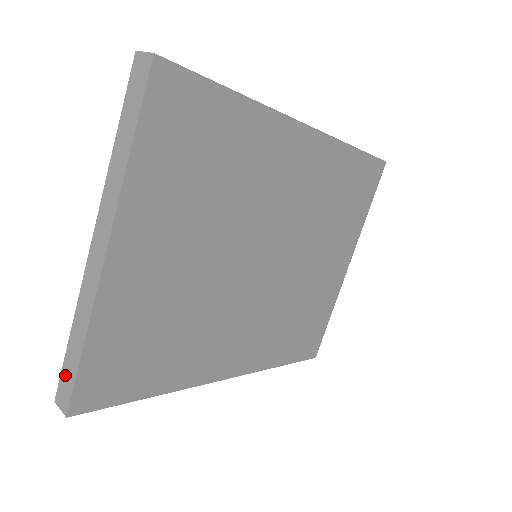
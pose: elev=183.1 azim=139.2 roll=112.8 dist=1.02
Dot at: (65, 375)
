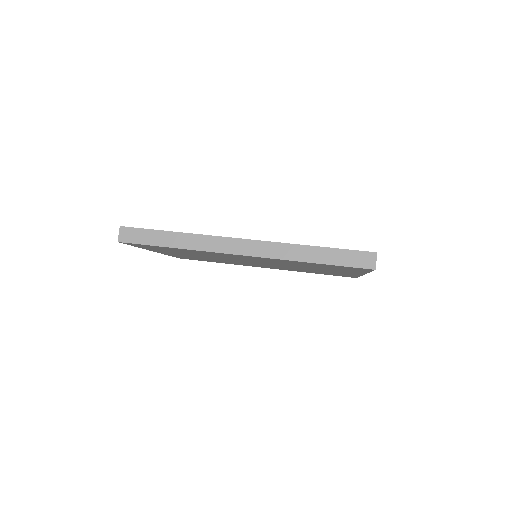
Dot at: occluded
